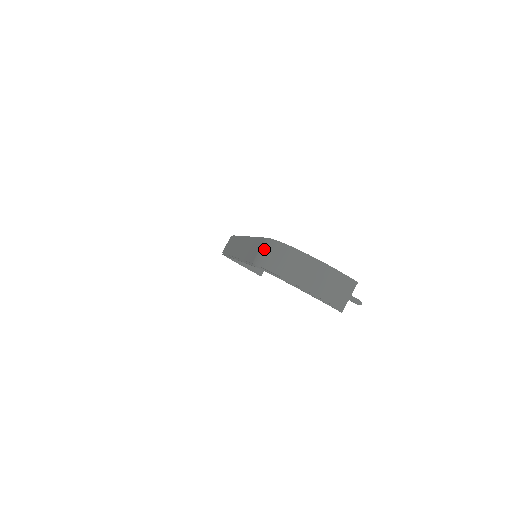
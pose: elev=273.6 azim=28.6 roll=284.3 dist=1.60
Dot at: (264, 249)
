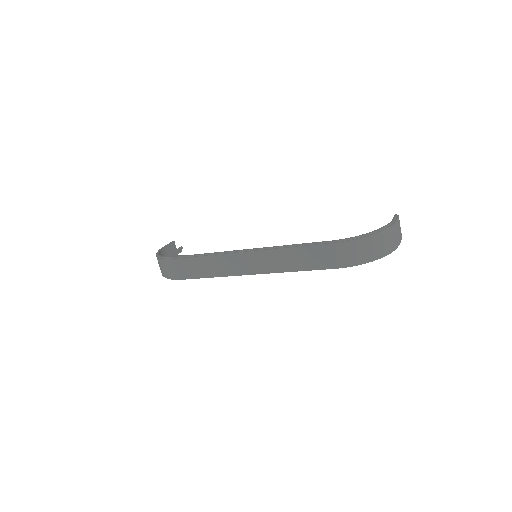
Dot at: (344, 252)
